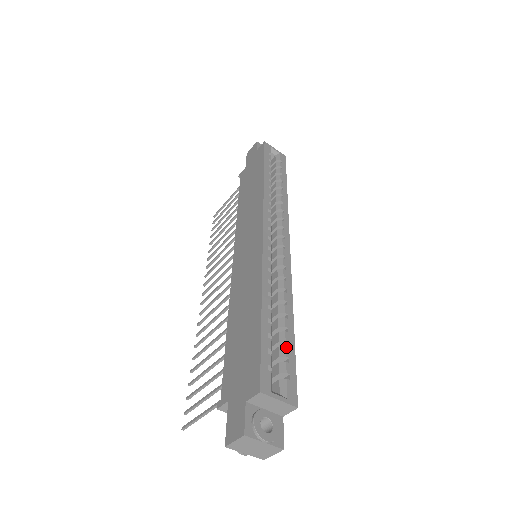
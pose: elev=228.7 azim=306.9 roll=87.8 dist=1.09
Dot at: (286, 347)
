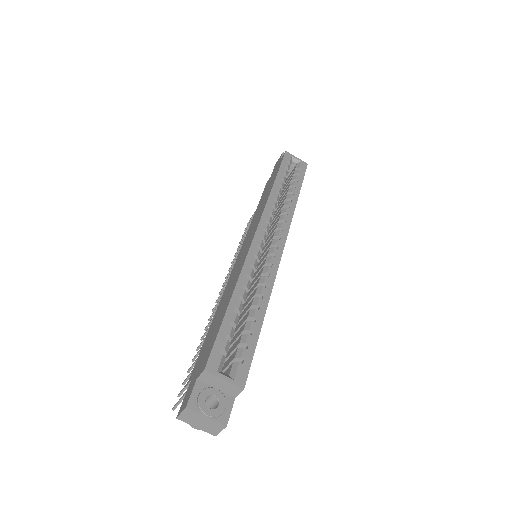
Dot at: (248, 335)
